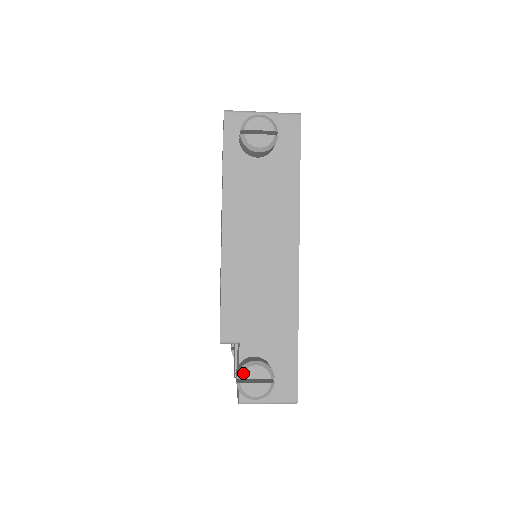
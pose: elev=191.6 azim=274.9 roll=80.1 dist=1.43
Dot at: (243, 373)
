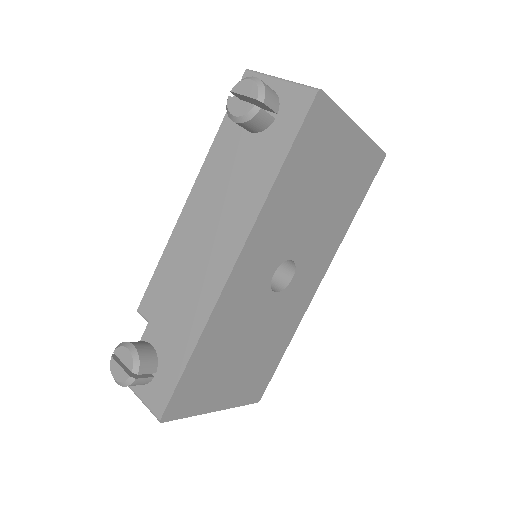
Dot at: (117, 348)
